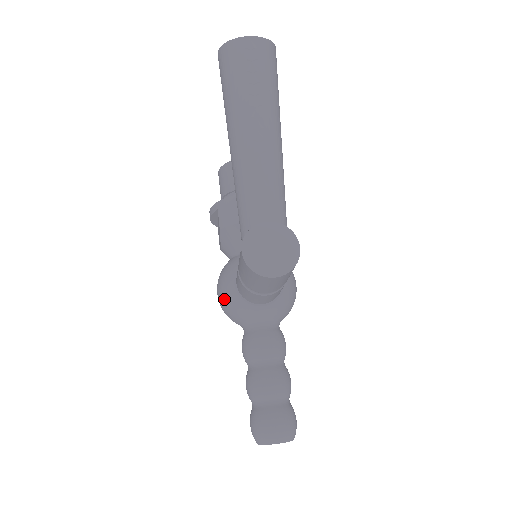
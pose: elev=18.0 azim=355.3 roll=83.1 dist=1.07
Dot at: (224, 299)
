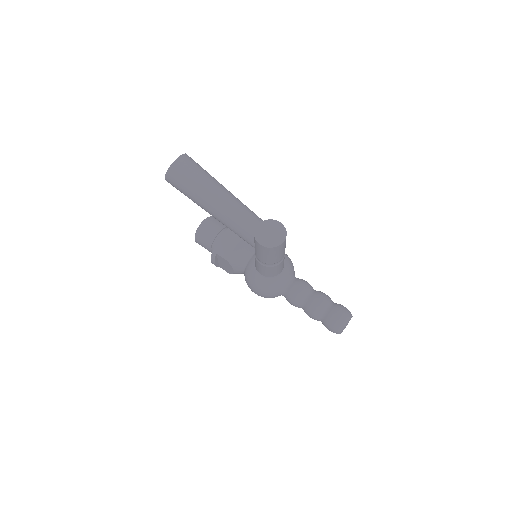
Dot at: (262, 288)
